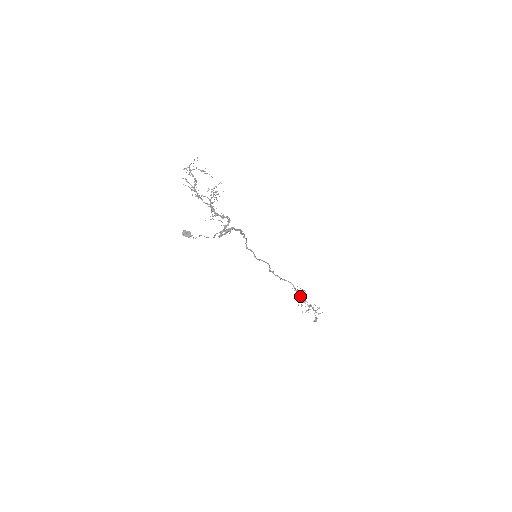
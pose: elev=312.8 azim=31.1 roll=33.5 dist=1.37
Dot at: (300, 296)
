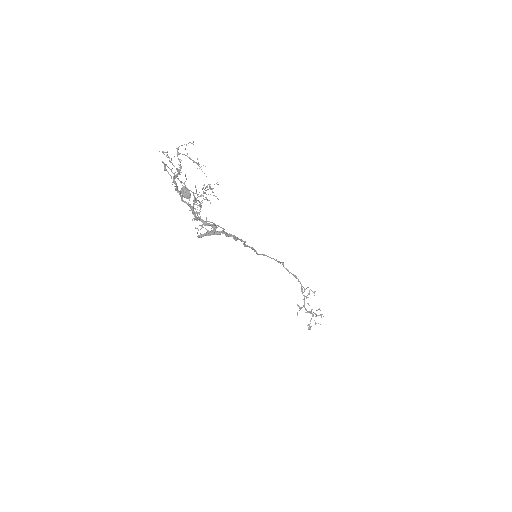
Dot at: (303, 299)
